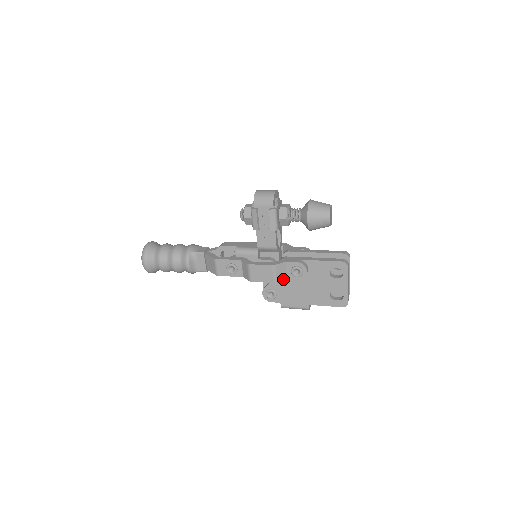
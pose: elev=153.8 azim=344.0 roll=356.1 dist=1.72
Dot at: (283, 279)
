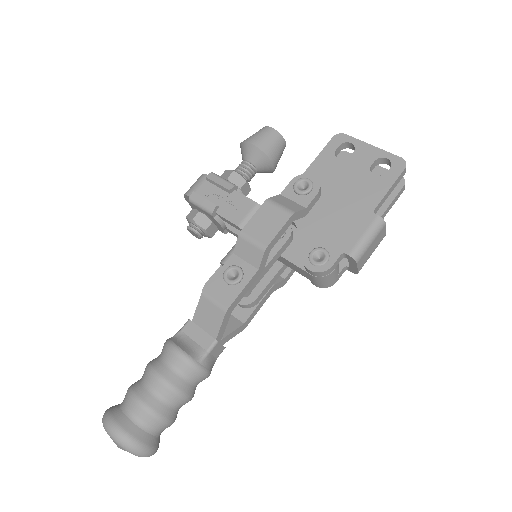
Dot at: (300, 209)
